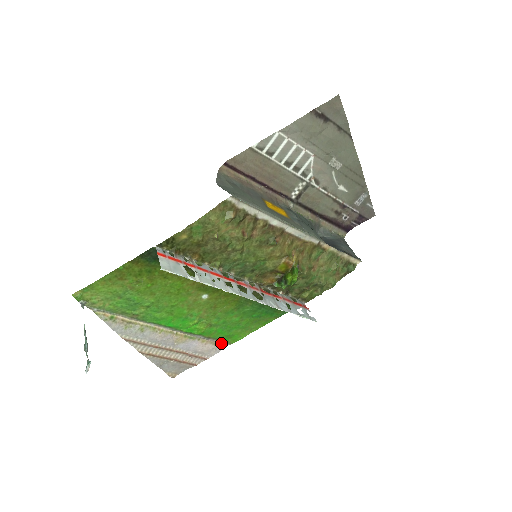
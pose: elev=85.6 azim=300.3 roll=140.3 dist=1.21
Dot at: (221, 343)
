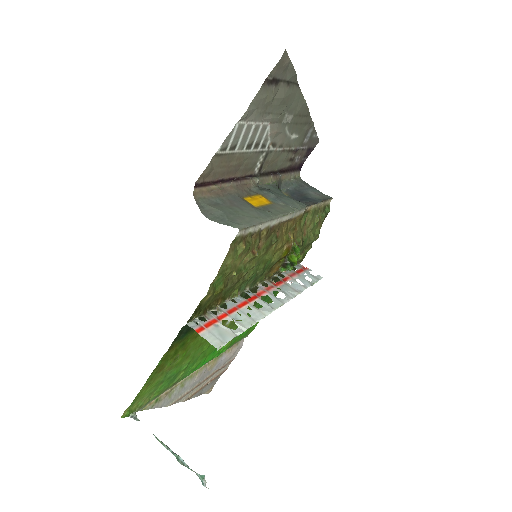
Dot at: (241, 339)
